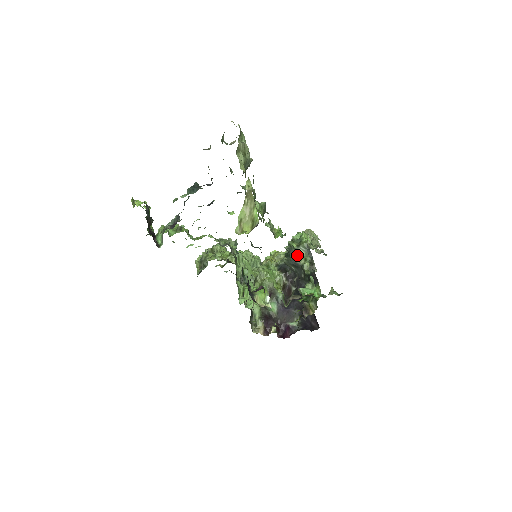
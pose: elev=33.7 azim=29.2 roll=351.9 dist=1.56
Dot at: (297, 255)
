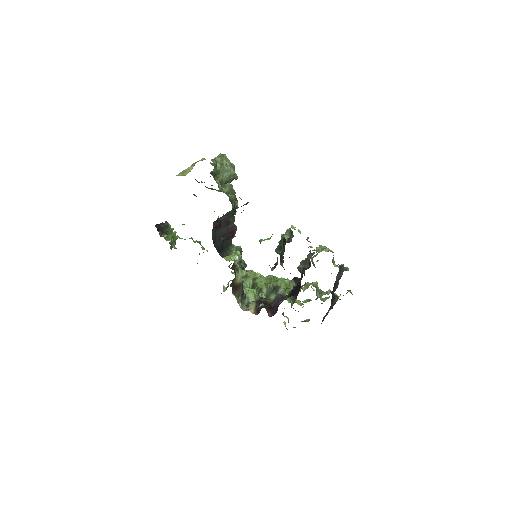
Dot at: occluded
